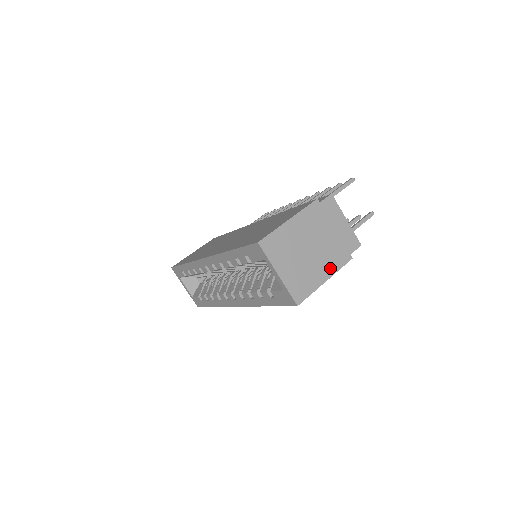
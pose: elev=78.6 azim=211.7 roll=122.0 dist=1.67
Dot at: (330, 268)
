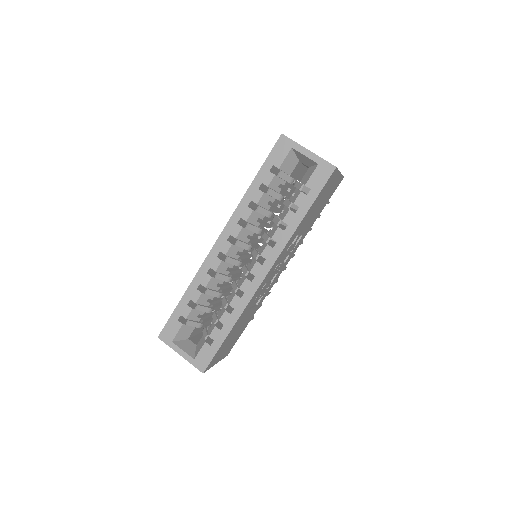
Dot at: occluded
